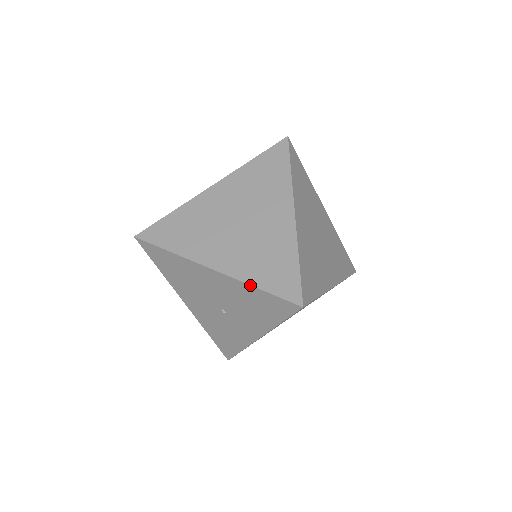
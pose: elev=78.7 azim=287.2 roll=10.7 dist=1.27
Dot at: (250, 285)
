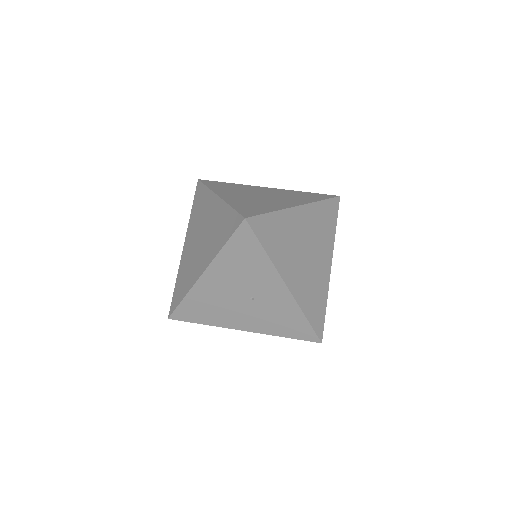
Dot at: (220, 251)
